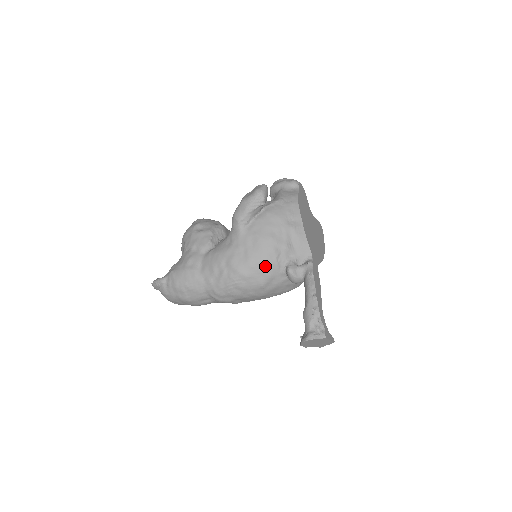
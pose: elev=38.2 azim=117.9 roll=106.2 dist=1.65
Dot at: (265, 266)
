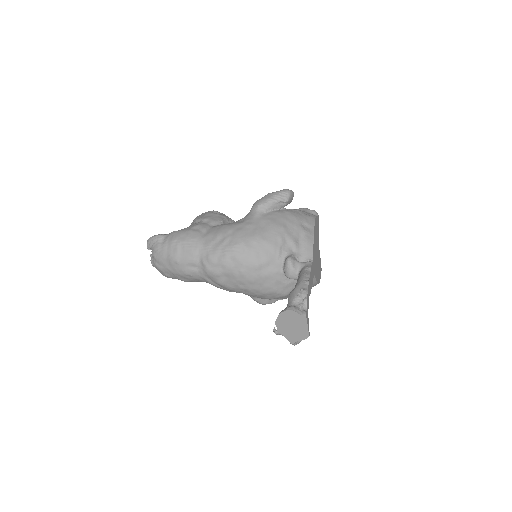
Dot at: (268, 247)
